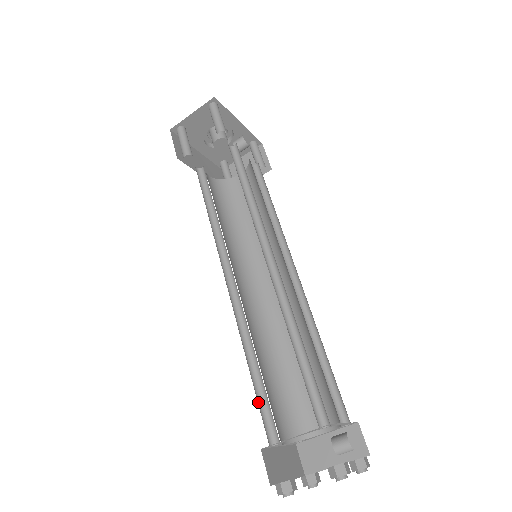
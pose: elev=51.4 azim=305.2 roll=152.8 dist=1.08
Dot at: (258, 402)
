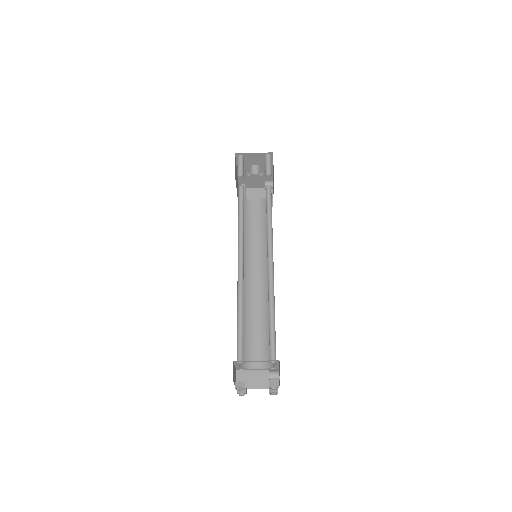
Dot at: (237, 337)
